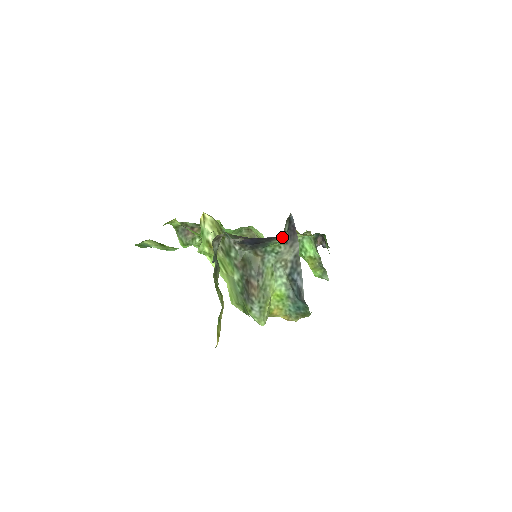
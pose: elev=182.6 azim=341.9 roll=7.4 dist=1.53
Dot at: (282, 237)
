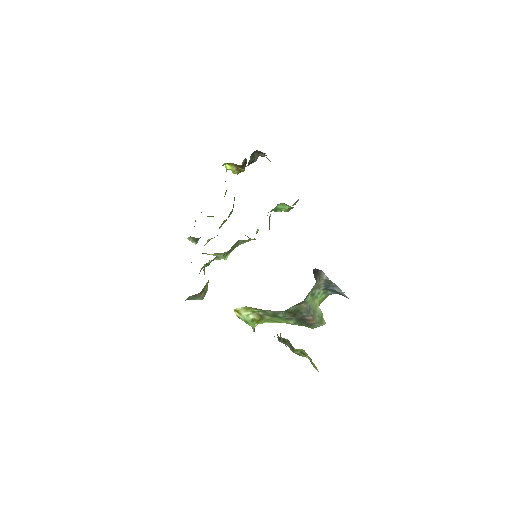
Dot at: occluded
